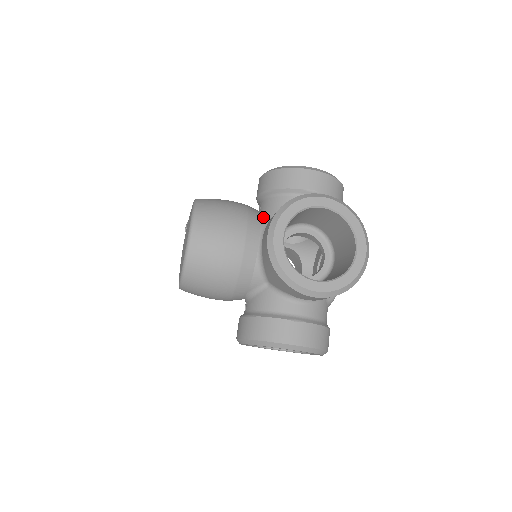
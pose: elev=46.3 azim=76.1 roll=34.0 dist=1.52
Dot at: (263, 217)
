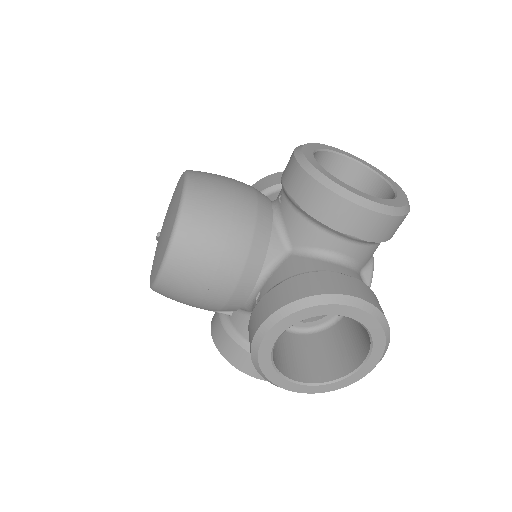
Dot at: occluded
